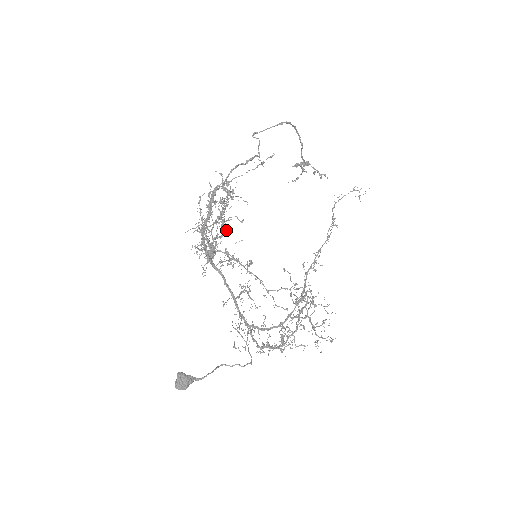
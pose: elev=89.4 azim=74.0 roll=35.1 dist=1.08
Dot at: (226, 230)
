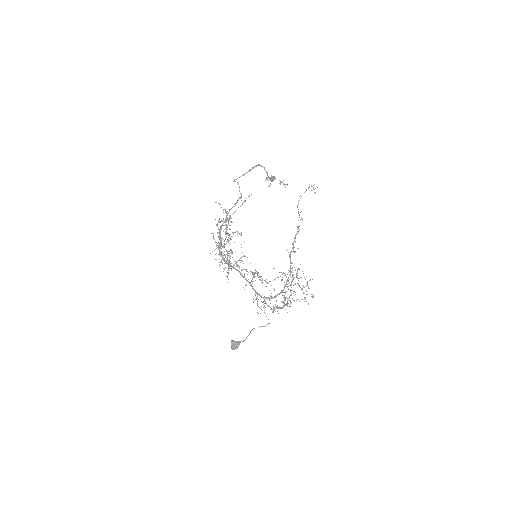
Dot at: occluded
